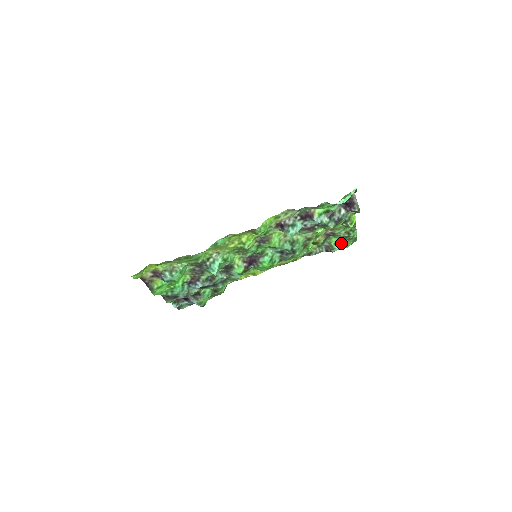
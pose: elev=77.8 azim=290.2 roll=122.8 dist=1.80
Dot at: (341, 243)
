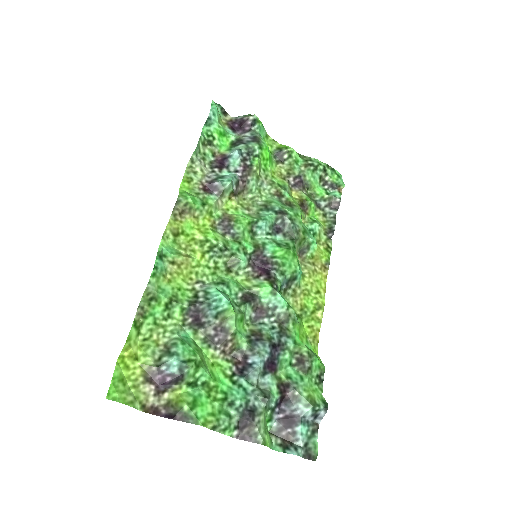
Dot at: (332, 189)
